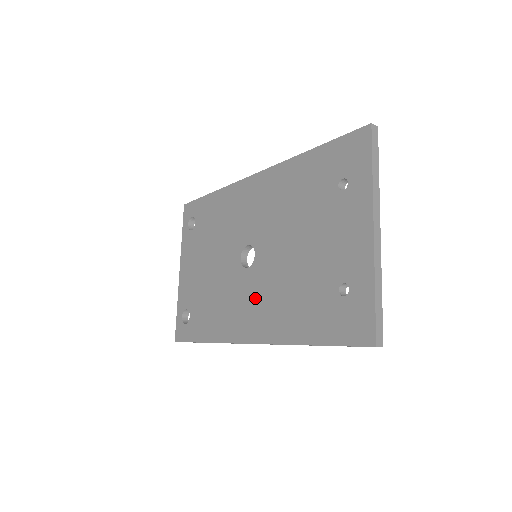
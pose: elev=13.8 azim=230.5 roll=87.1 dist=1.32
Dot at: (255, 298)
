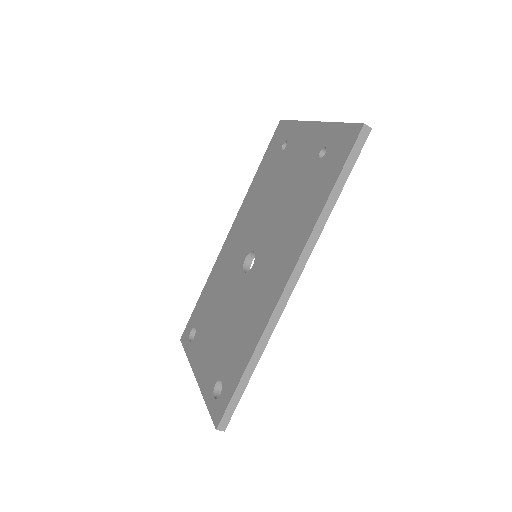
Dot at: (270, 262)
